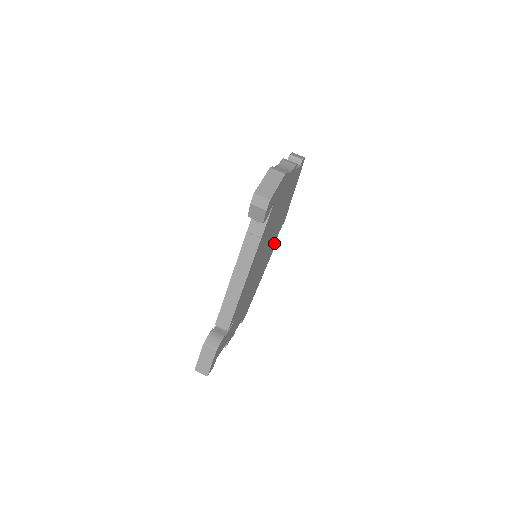
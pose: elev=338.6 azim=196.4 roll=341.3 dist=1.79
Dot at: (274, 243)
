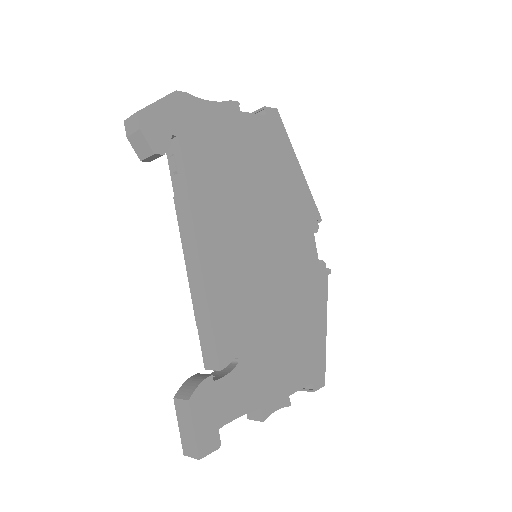
Dot at: (313, 249)
